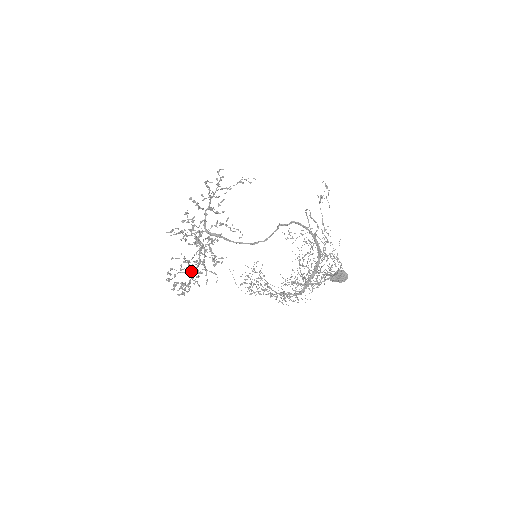
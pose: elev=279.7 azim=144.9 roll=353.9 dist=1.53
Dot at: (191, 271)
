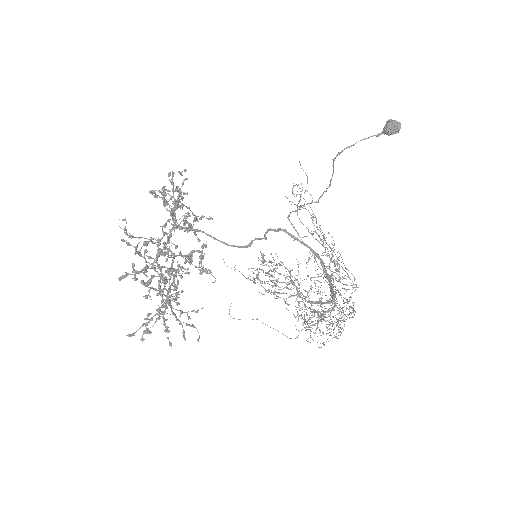
Dot at: (170, 269)
